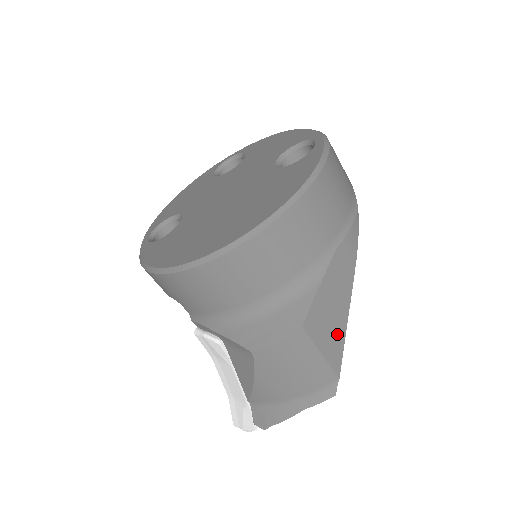
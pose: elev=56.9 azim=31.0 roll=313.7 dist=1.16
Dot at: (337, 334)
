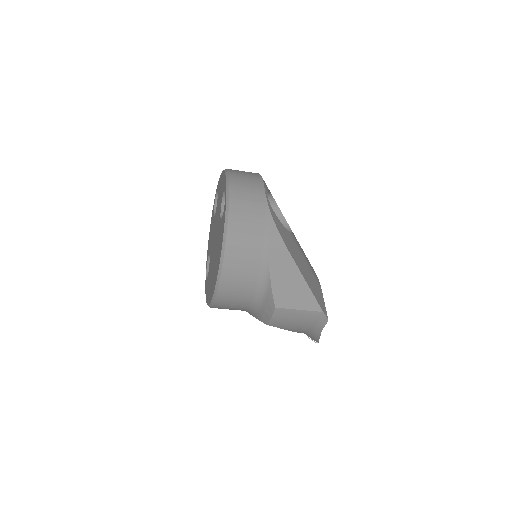
Dot at: (303, 293)
